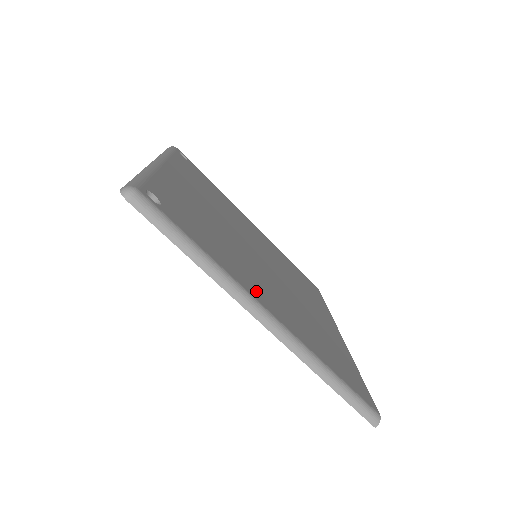
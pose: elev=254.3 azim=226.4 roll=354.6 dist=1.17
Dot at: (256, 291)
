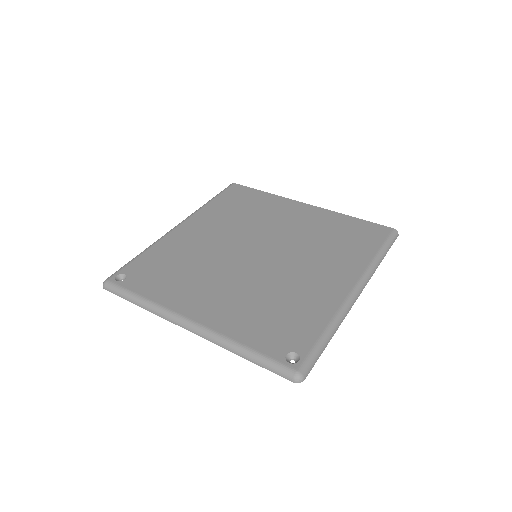
Dot at: (333, 291)
